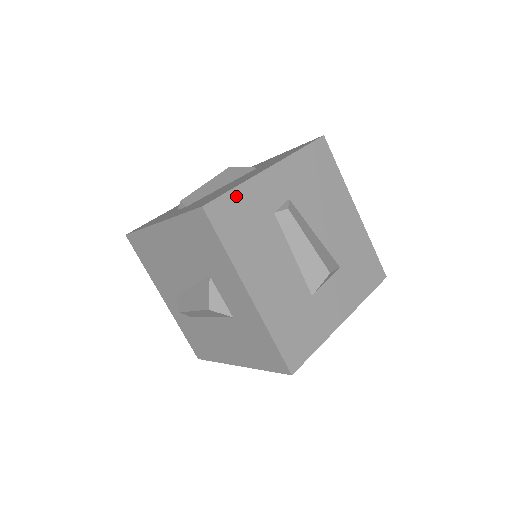
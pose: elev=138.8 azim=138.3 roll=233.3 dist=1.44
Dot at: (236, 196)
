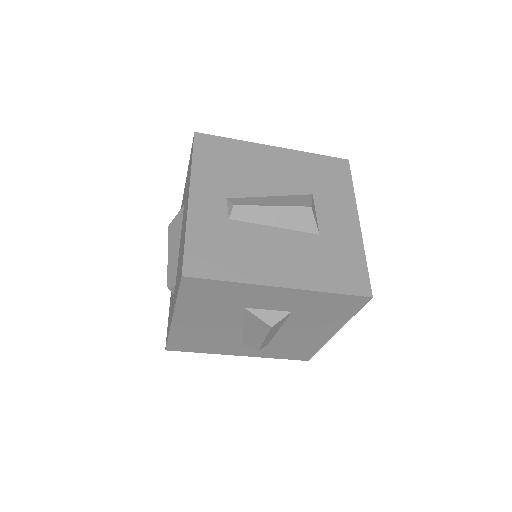
Dot at: (193, 242)
